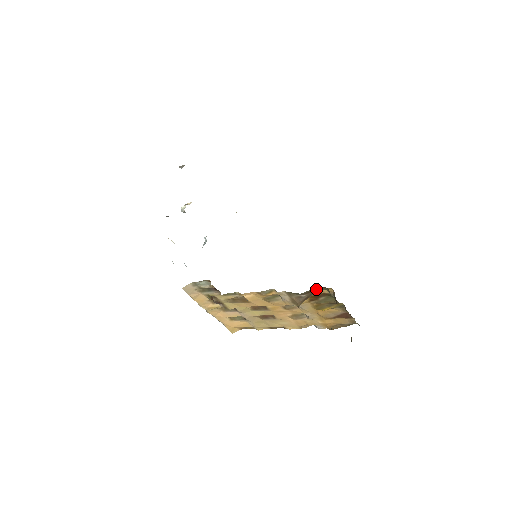
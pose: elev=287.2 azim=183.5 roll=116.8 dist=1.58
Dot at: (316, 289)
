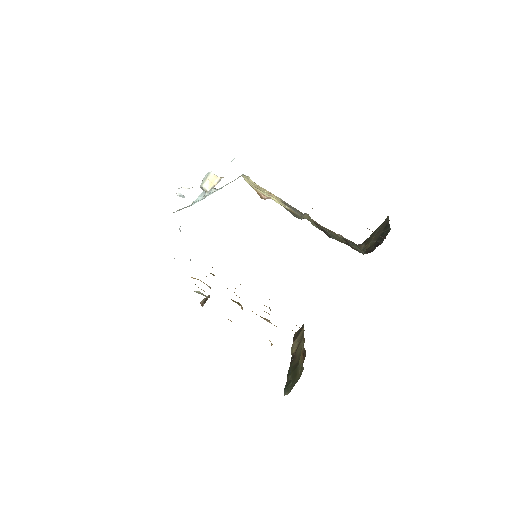
Dot at: occluded
